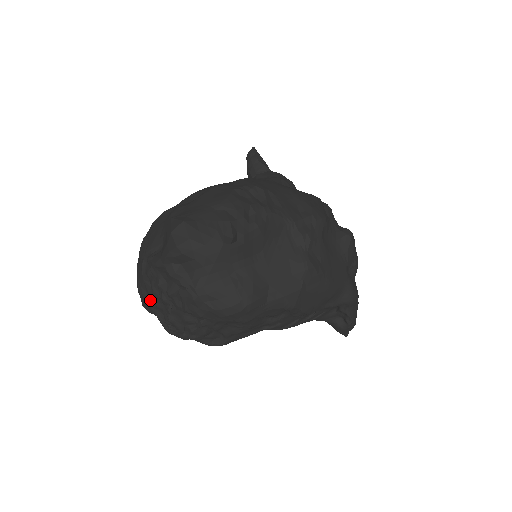
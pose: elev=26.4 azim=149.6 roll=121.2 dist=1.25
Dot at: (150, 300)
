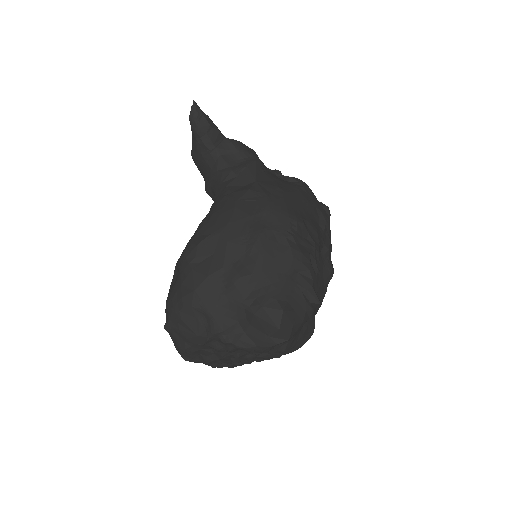
Dot at: (211, 362)
